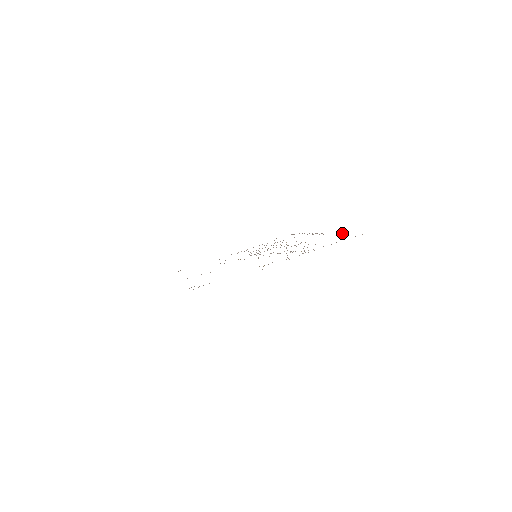
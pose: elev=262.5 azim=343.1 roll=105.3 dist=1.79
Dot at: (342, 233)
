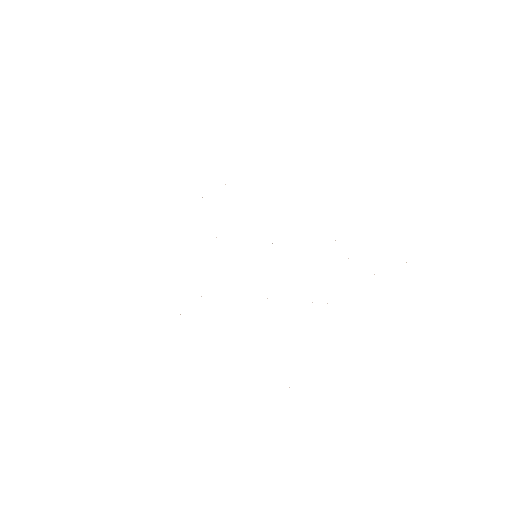
Dot at: occluded
